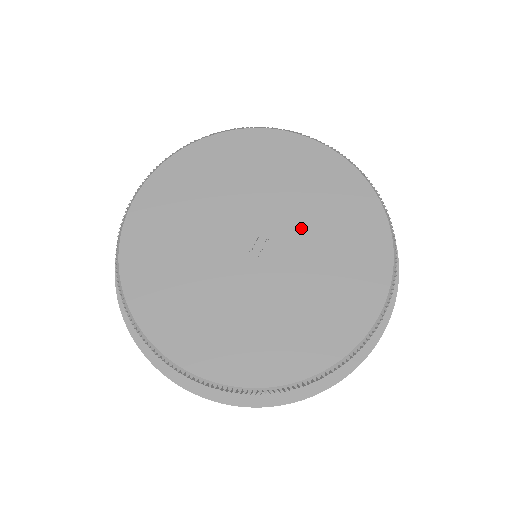
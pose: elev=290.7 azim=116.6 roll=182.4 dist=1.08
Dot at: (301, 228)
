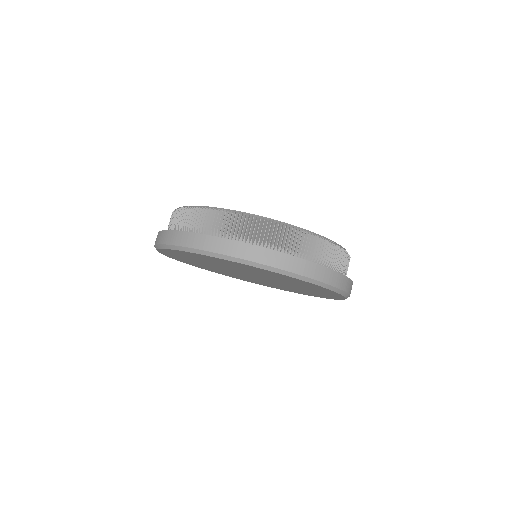
Dot at: occluded
